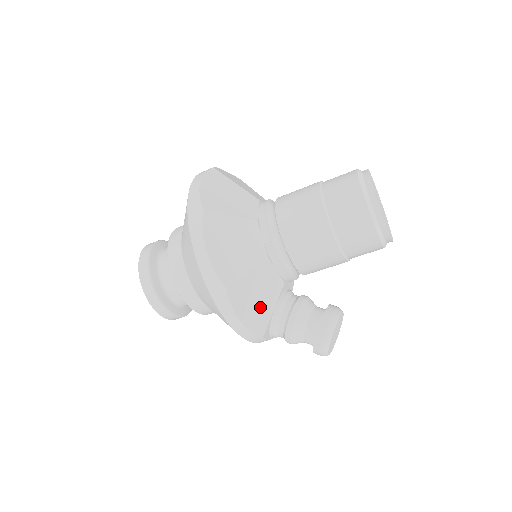
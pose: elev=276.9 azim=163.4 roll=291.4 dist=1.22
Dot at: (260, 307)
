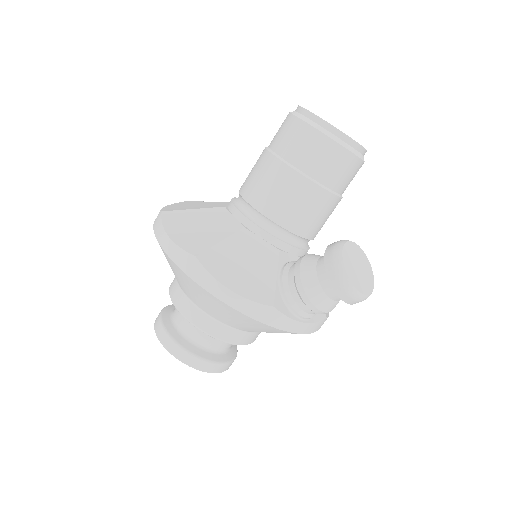
Dot at: (254, 275)
